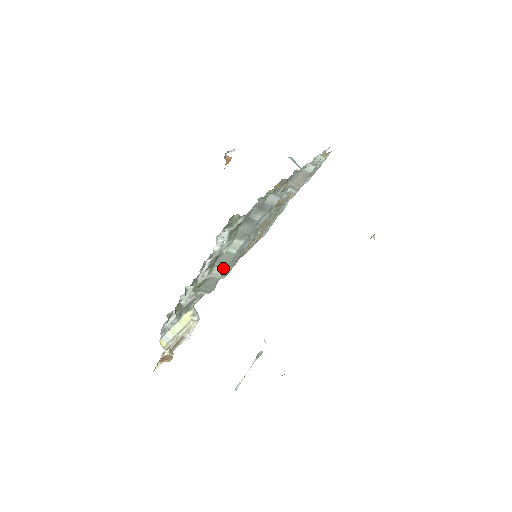
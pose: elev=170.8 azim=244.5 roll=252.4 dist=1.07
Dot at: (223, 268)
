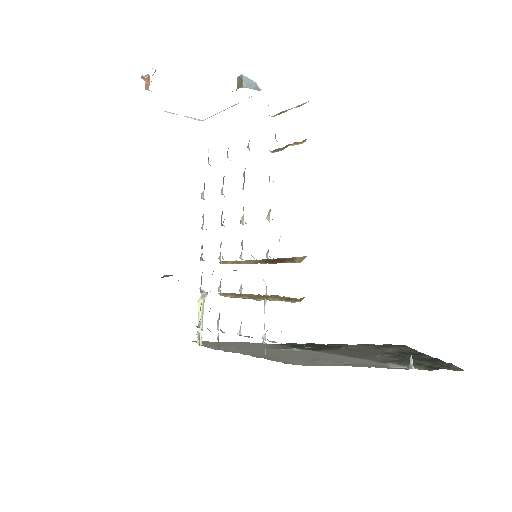
Dot at: occluded
